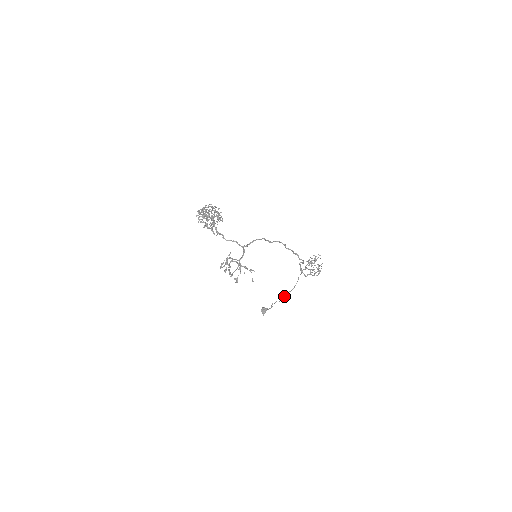
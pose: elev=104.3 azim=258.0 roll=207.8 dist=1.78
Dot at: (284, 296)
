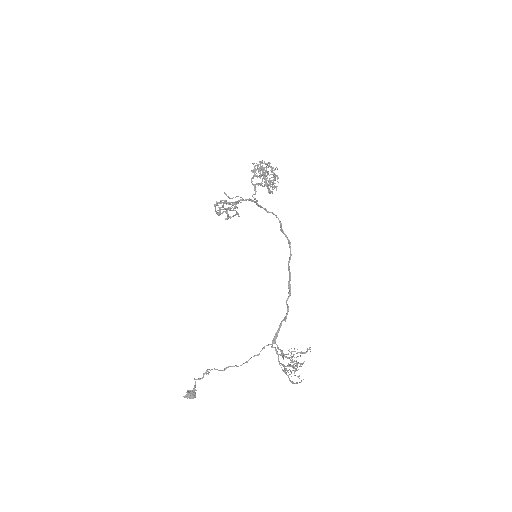
Dot at: (227, 367)
